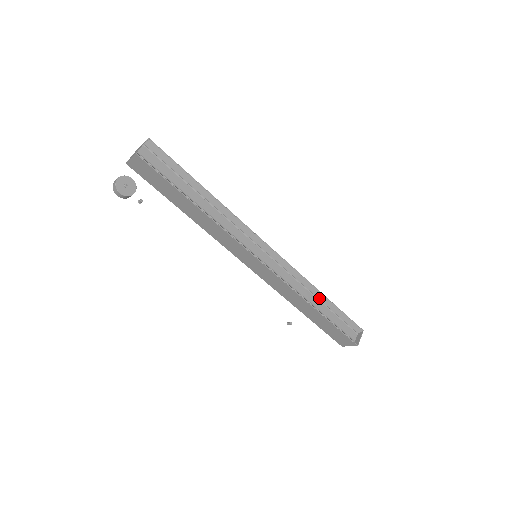
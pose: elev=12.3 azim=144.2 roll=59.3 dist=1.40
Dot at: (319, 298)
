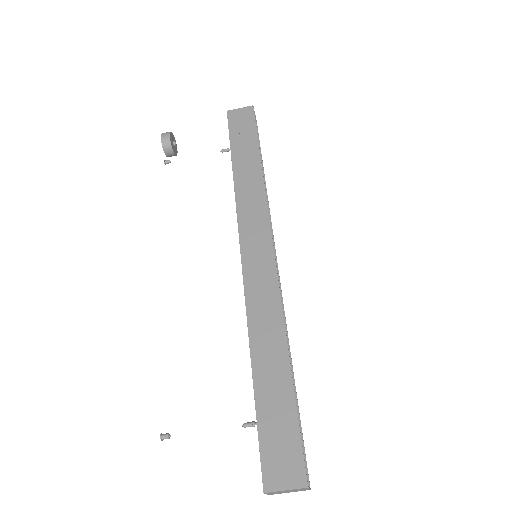
Dot at: occluded
